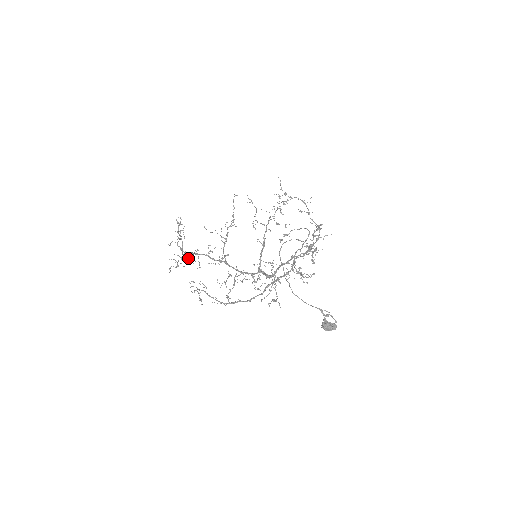
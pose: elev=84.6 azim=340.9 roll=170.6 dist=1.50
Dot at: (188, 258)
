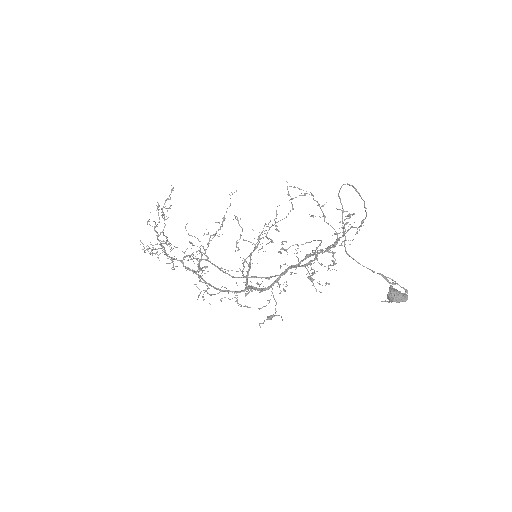
Dot at: occluded
